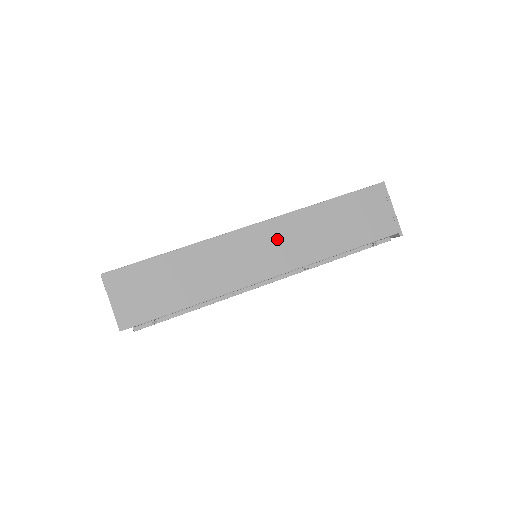
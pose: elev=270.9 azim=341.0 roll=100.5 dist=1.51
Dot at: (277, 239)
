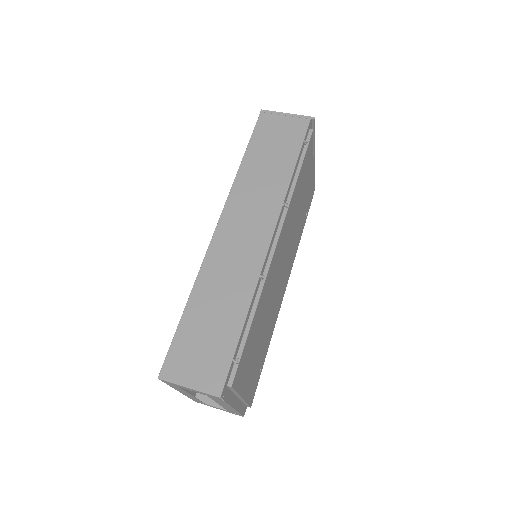
Dot at: (244, 212)
